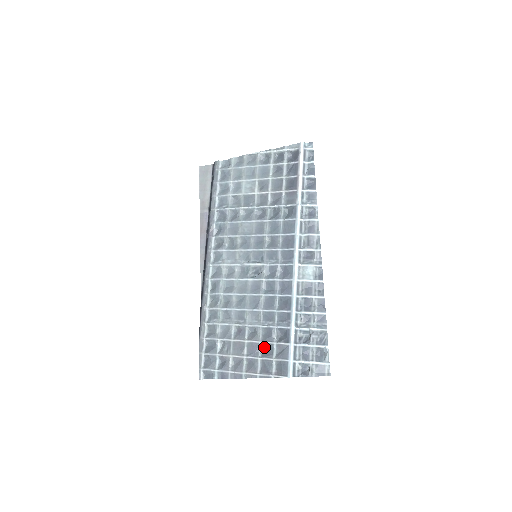
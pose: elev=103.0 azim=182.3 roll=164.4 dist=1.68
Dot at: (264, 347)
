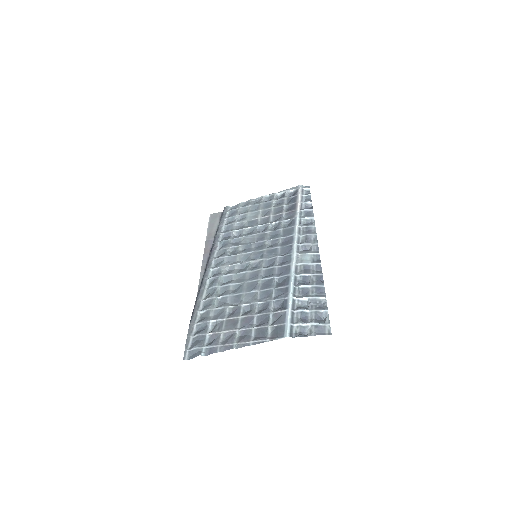
Dot at: (259, 319)
